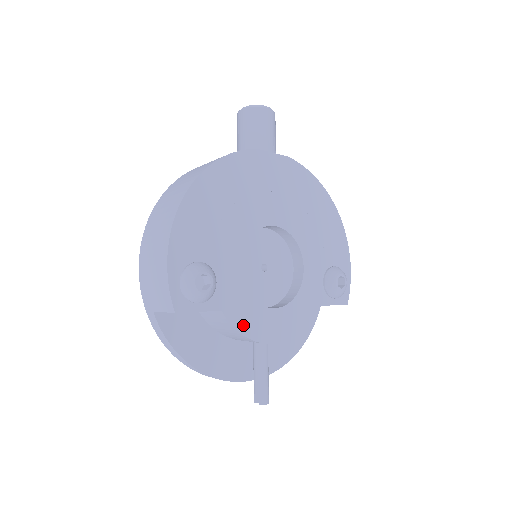
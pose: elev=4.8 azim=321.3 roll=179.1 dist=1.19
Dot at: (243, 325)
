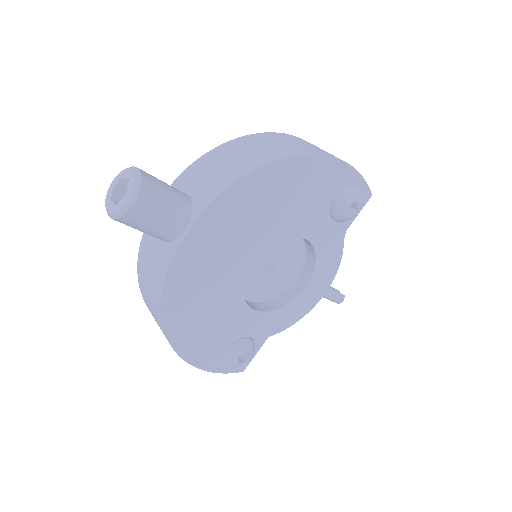
Dot at: (291, 321)
